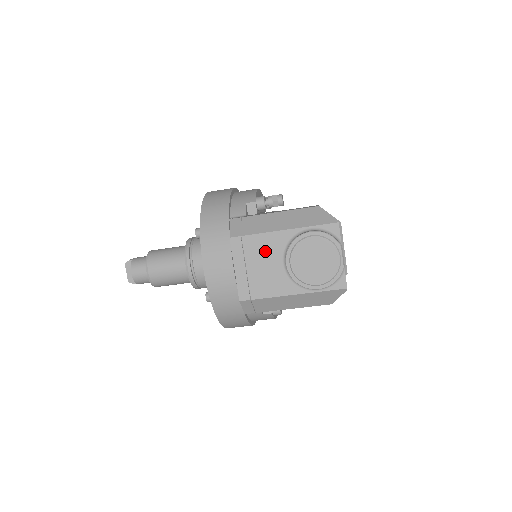
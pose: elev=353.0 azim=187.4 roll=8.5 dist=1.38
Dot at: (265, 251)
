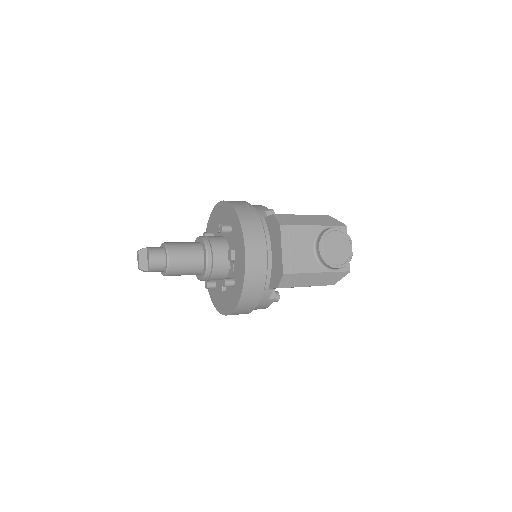
Dot at: (303, 238)
